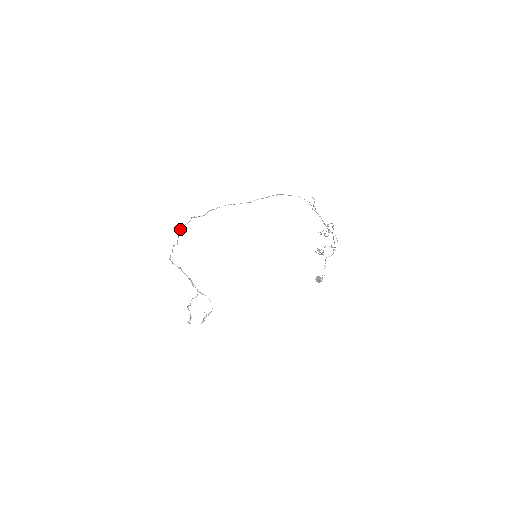
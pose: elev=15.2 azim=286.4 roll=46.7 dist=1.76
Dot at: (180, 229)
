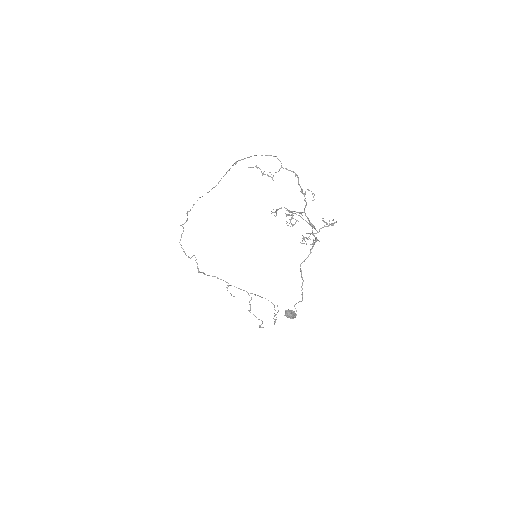
Dot at: occluded
